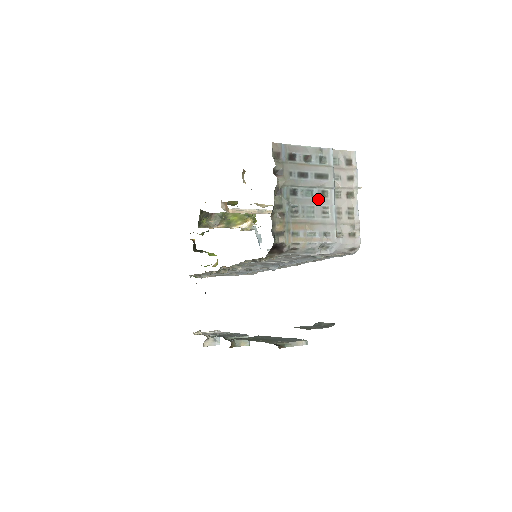
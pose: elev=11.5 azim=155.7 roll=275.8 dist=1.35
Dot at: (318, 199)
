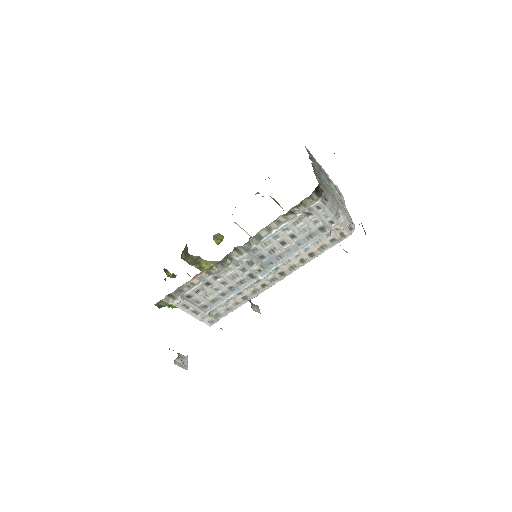
Dot at: (330, 188)
